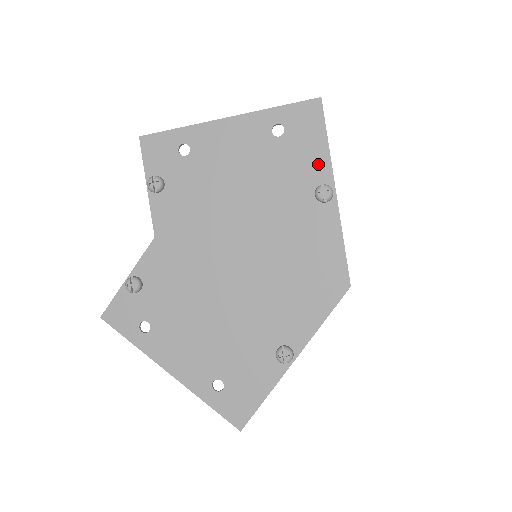
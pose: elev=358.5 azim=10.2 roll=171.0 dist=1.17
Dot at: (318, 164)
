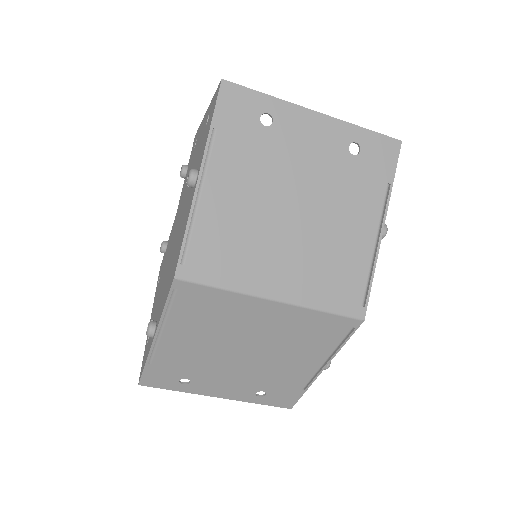
Dot at: occluded
